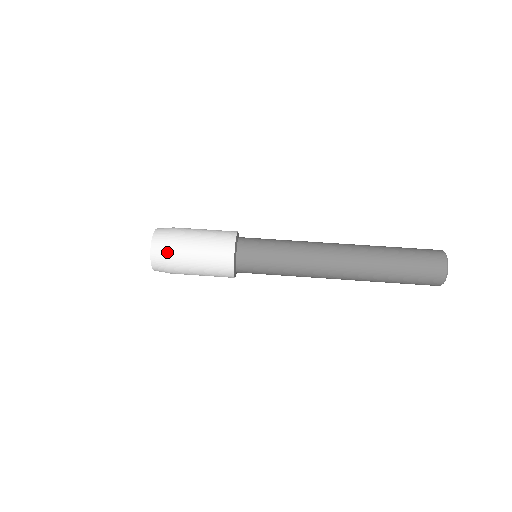
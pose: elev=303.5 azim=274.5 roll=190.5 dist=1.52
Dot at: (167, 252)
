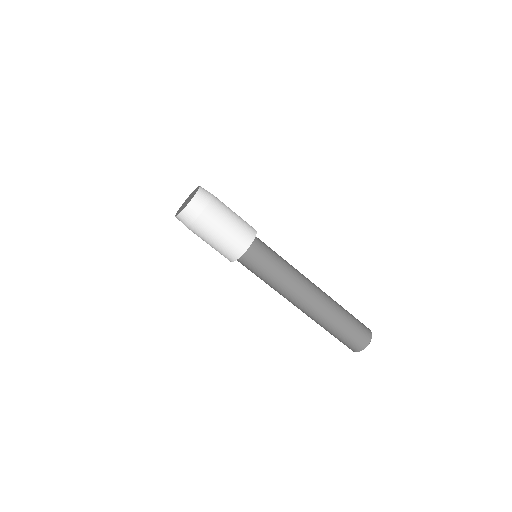
Dot at: (196, 219)
